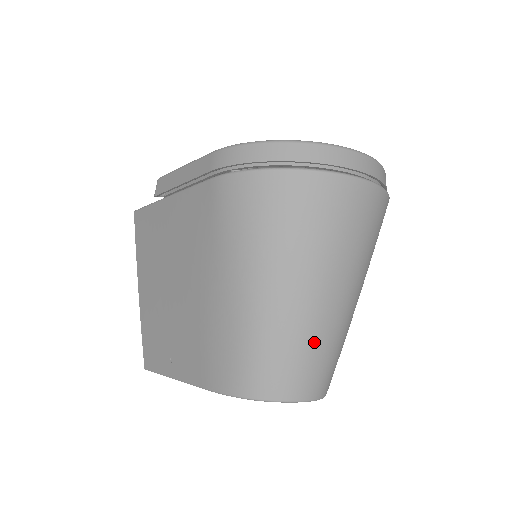
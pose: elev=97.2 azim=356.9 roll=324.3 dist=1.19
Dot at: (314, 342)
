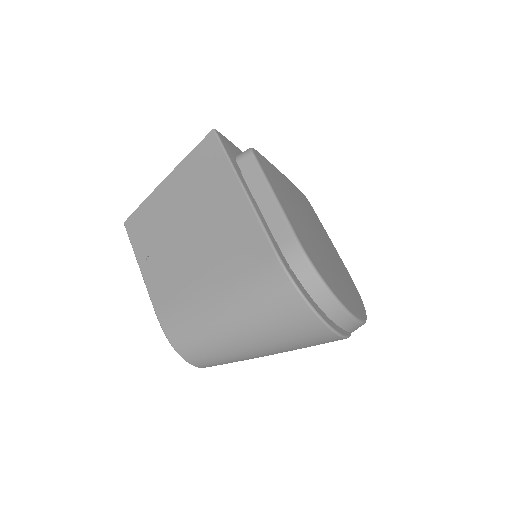
Dot at: (232, 360)
